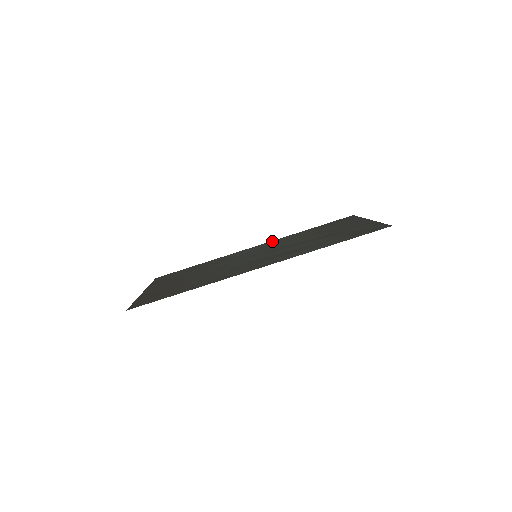
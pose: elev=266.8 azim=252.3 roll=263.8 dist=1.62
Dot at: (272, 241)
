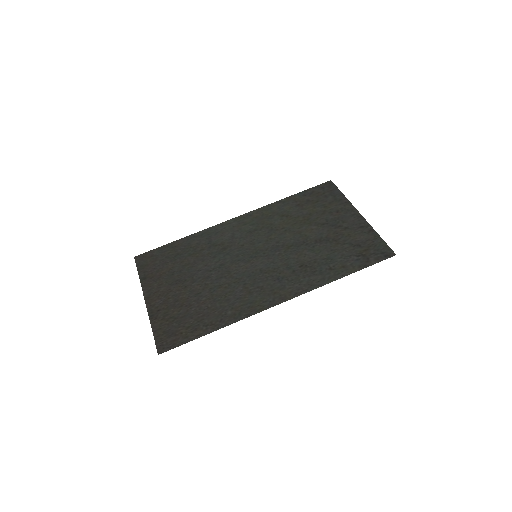
Dot at: (254, 213)
